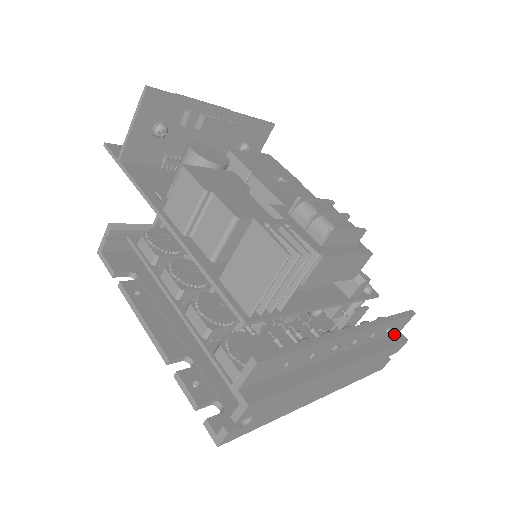
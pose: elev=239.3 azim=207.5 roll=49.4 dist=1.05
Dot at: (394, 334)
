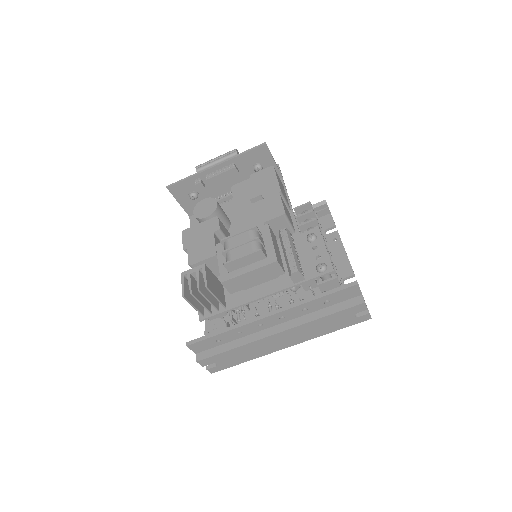
Dot at: (351, 299)
